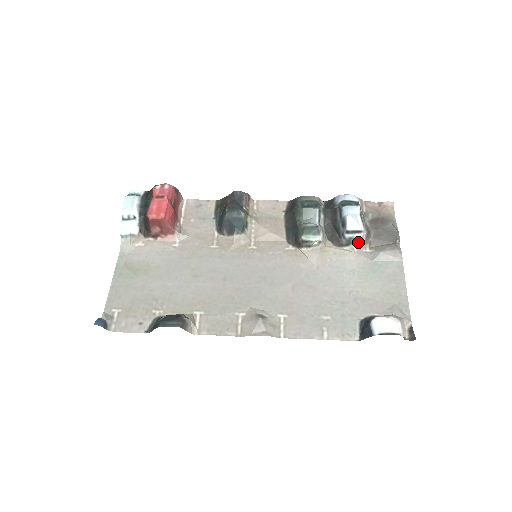
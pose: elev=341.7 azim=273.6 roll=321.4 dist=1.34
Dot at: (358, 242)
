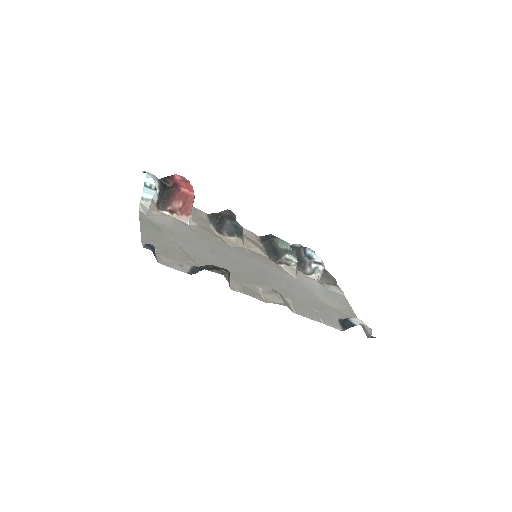
Dot at: (319, 273)
